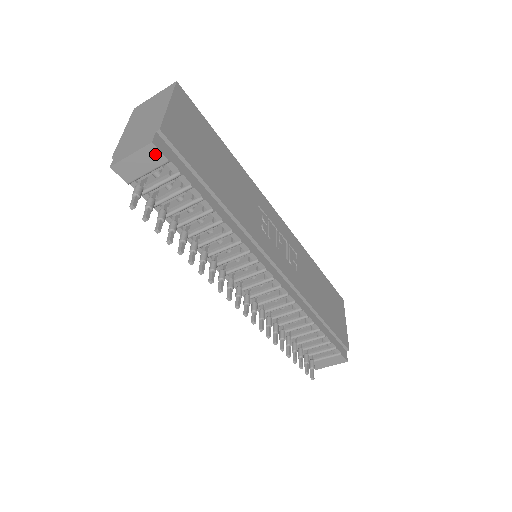
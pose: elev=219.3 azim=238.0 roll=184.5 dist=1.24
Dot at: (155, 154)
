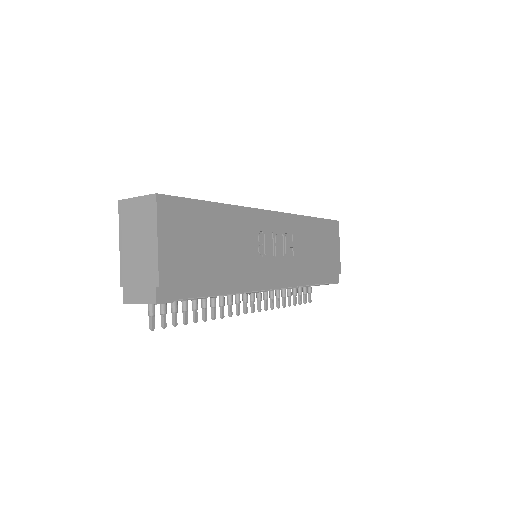
Dot at: (160, 303)
